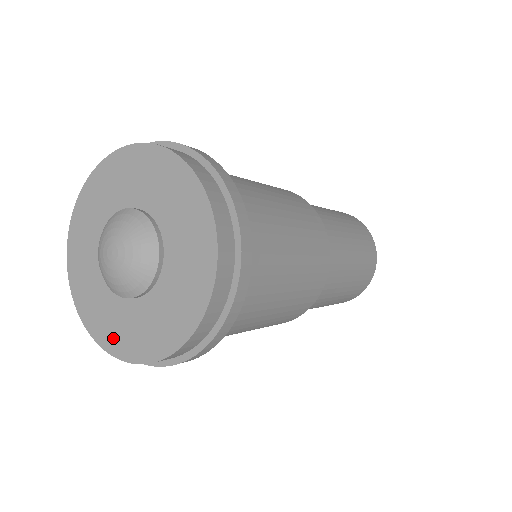
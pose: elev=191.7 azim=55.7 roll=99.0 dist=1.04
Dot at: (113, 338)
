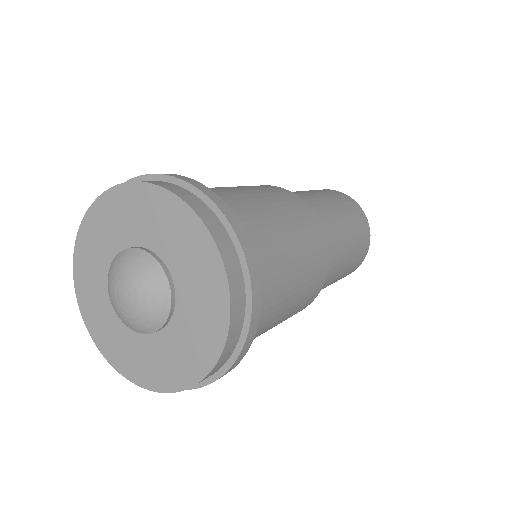
Dot at: (113, 351)
